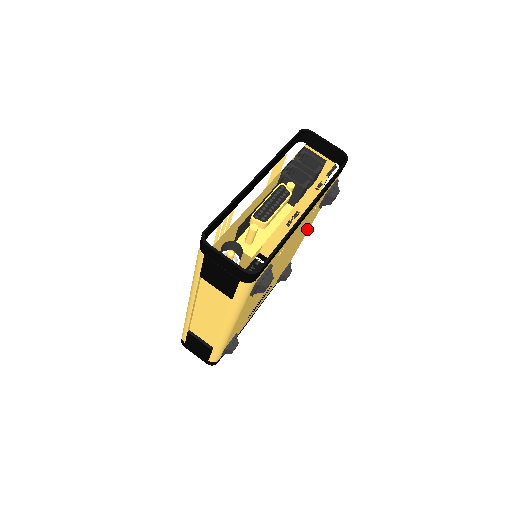
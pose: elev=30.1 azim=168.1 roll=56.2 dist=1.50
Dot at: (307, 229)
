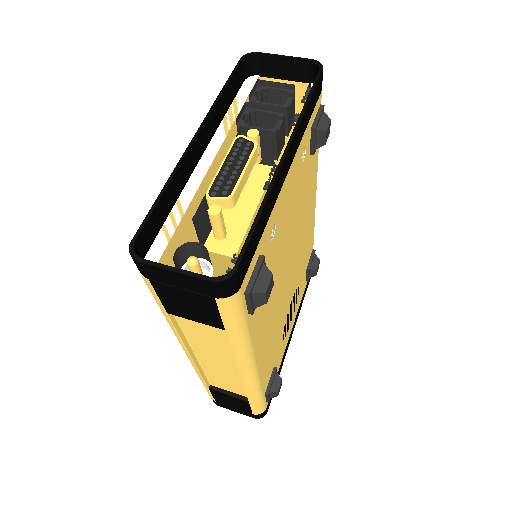
Dot at: (312, 195)
